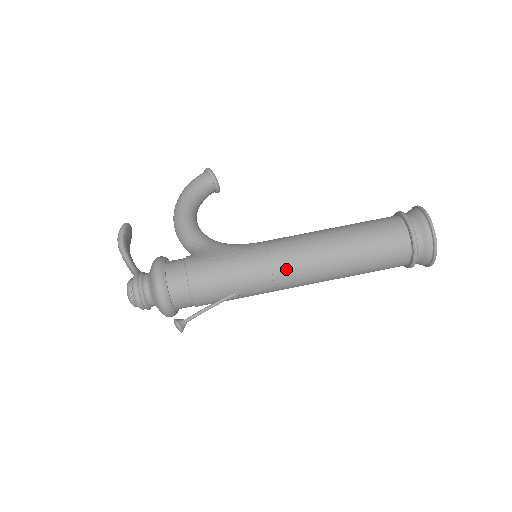
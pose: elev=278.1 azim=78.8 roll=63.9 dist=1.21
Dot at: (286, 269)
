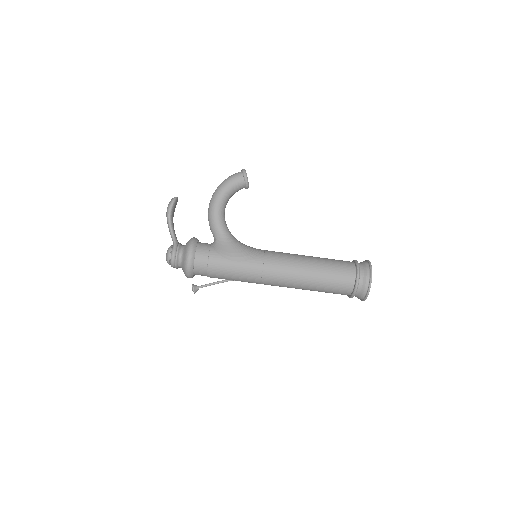
Dot at: (271, 279)
